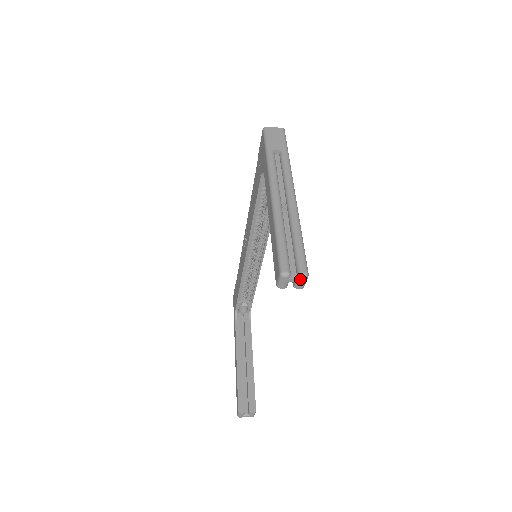
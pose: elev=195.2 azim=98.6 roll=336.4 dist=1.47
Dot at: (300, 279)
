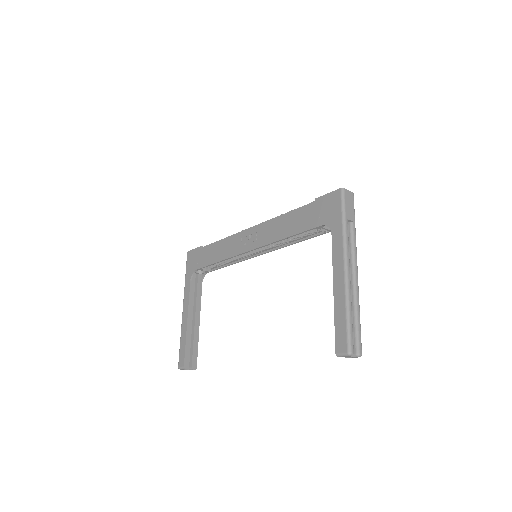
Dot at: (356, 357)
